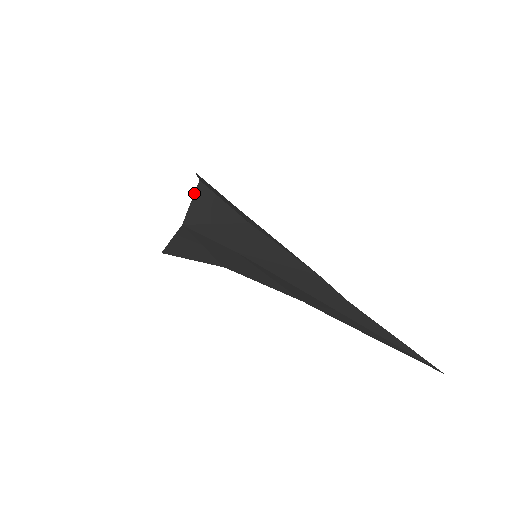
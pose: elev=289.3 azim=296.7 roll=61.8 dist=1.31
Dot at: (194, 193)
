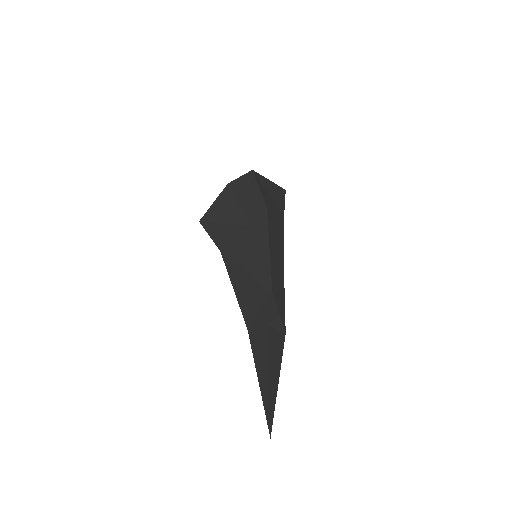
Dot at: (219, 195)
